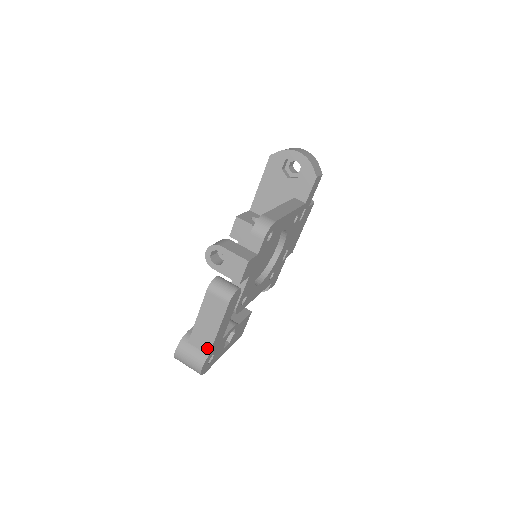
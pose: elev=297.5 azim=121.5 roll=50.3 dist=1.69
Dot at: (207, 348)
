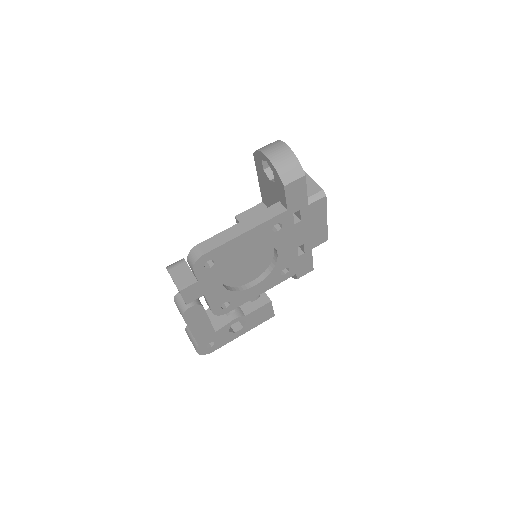
Dot at: occluded
